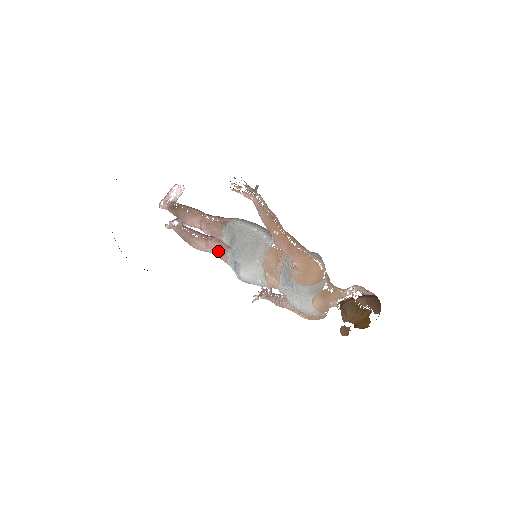
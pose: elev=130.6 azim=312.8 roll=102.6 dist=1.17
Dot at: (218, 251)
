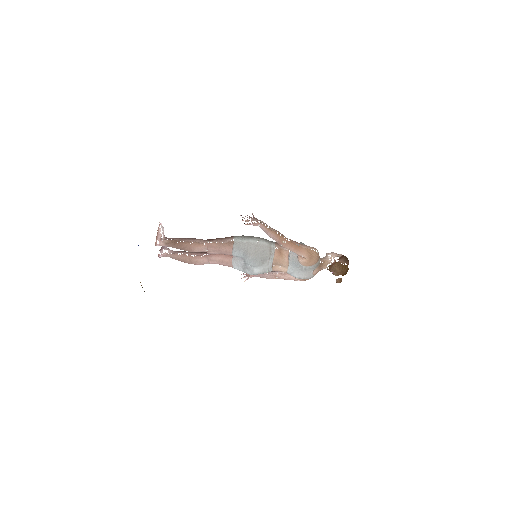
Dot at: (222, 261)
